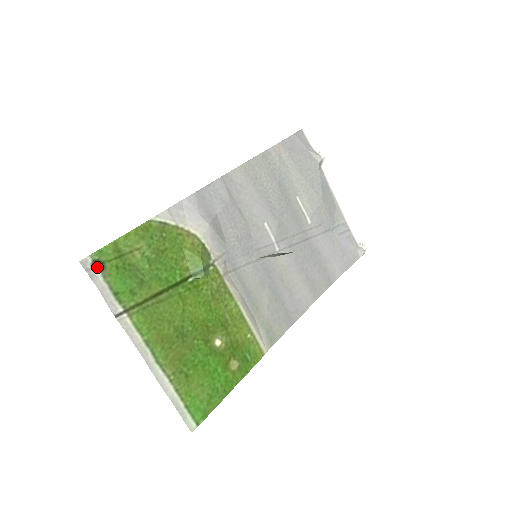
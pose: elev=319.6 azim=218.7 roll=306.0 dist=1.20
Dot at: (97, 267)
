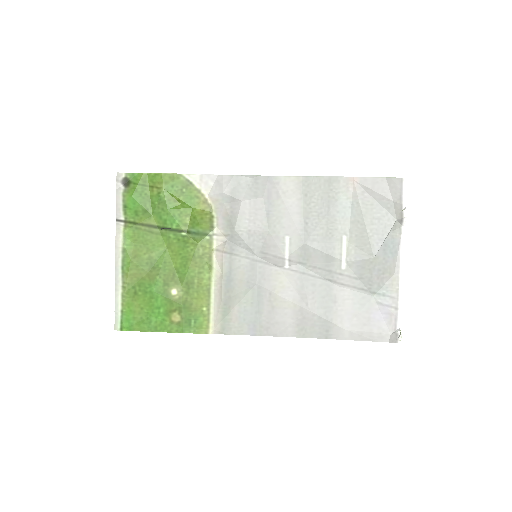
Dot at: (125, 183)
